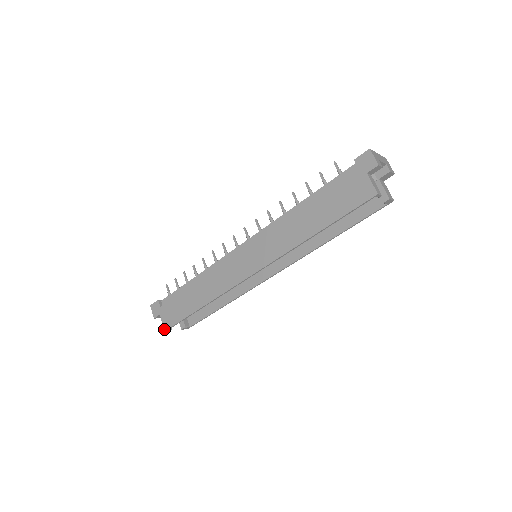
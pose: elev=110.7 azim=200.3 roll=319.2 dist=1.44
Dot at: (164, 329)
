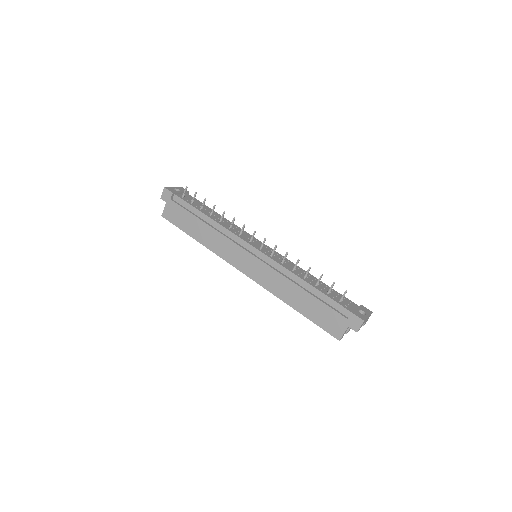
Dot at: (162, 214)
